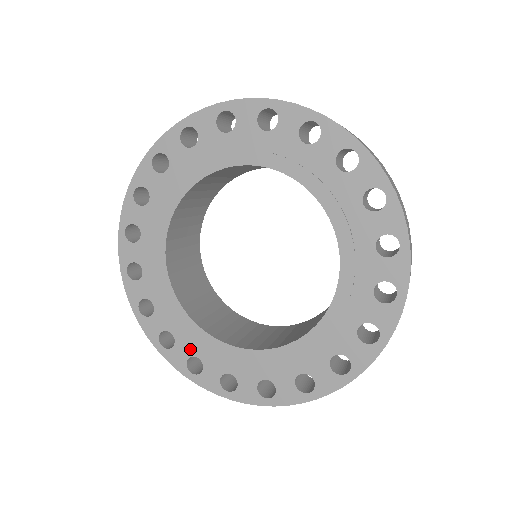
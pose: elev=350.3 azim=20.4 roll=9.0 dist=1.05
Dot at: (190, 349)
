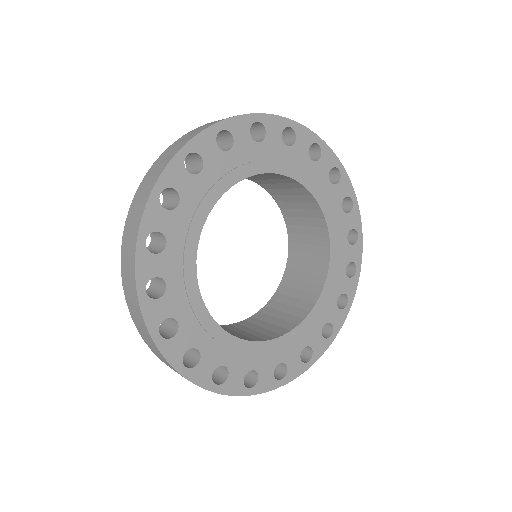
Dot at: (216, 359)
